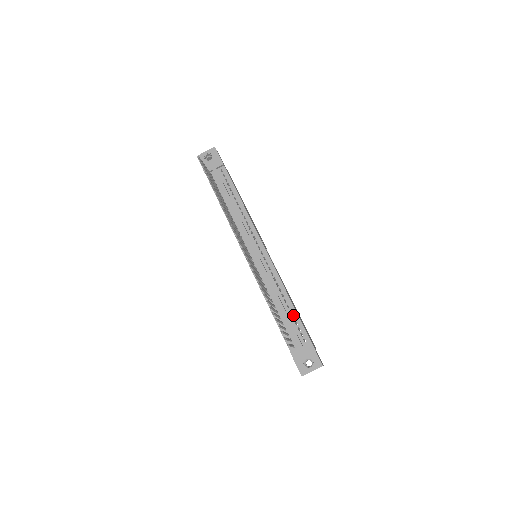
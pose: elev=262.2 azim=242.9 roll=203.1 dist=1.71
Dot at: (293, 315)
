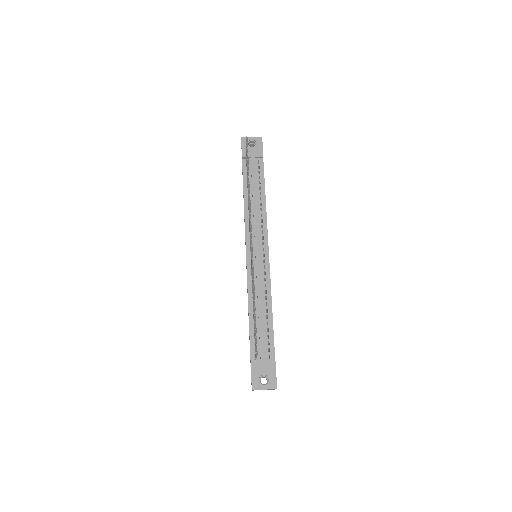
Dot at: (269, 327)
